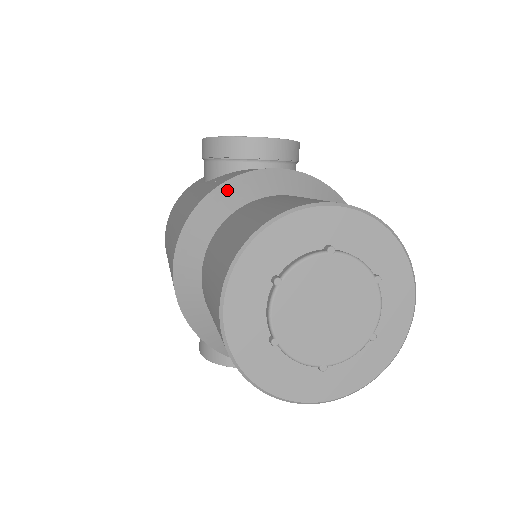
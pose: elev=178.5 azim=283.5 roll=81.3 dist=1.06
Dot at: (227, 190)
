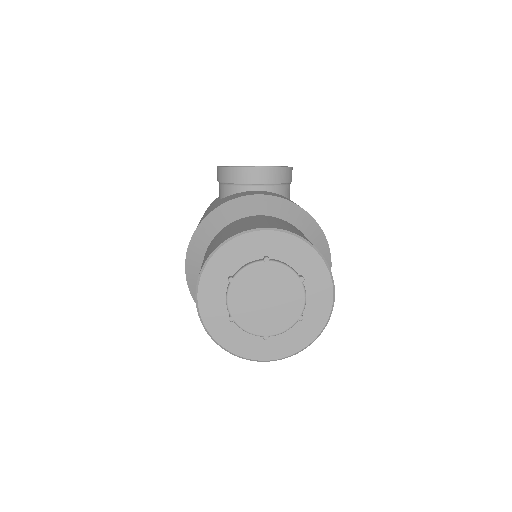
Dot at: (221, 212)
